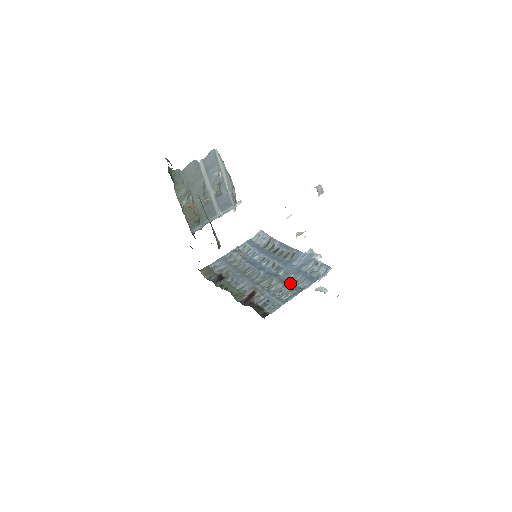
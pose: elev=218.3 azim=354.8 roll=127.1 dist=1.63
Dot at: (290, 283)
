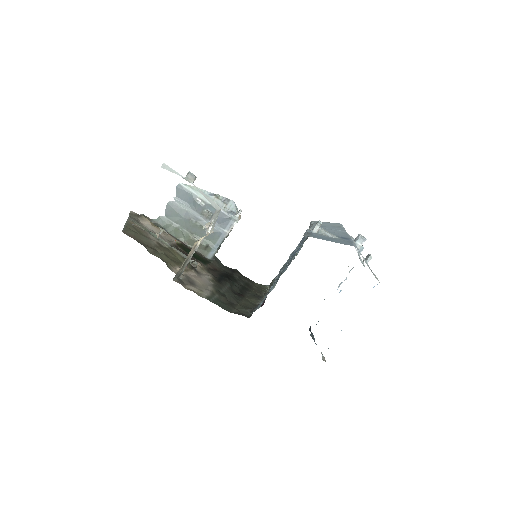
Dot at: (283, 270)
